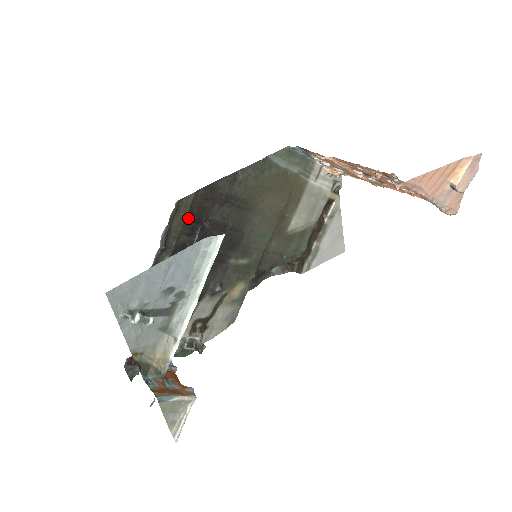
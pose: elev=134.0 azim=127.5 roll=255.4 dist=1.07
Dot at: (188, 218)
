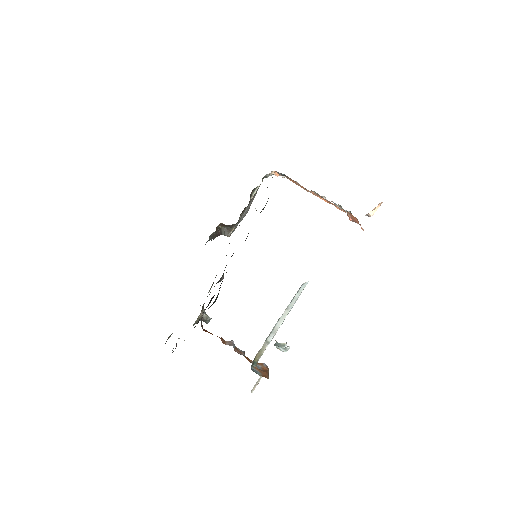
Dot at: occluded
